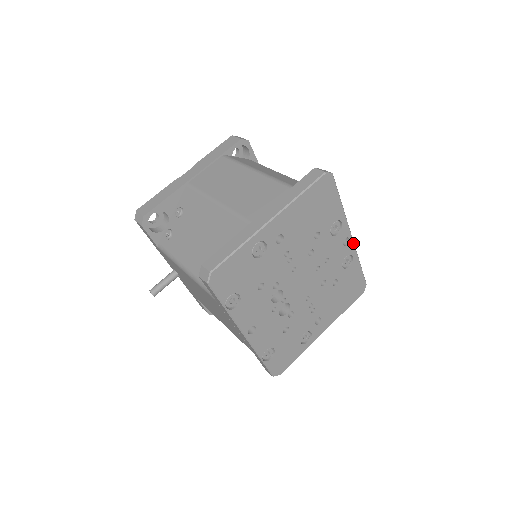
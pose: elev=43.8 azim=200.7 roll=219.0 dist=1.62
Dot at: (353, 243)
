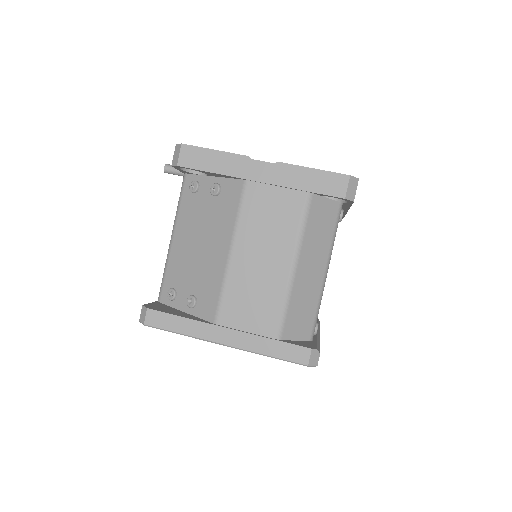
Dot at: occluded
